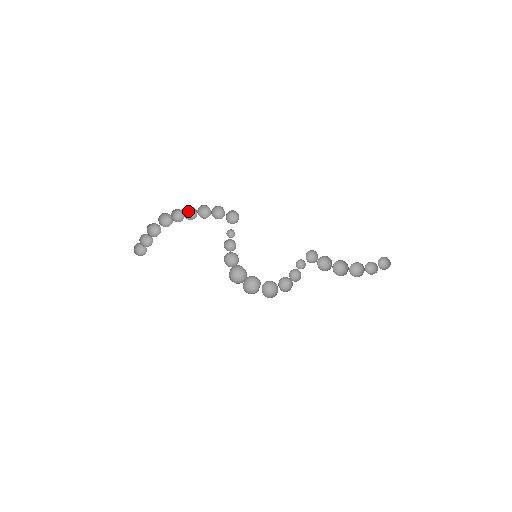
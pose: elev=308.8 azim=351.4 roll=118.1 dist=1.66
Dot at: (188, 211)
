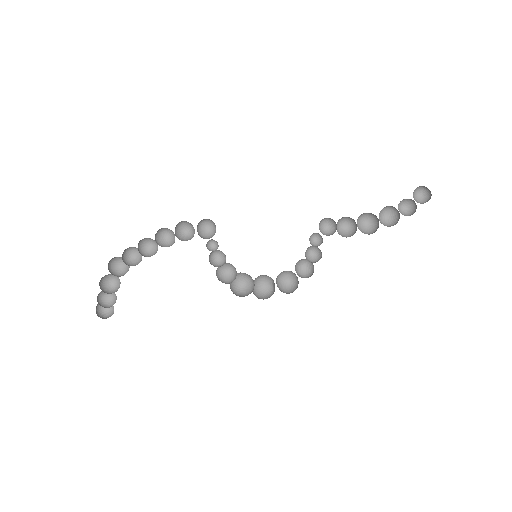
Dot at: (143, 244)
